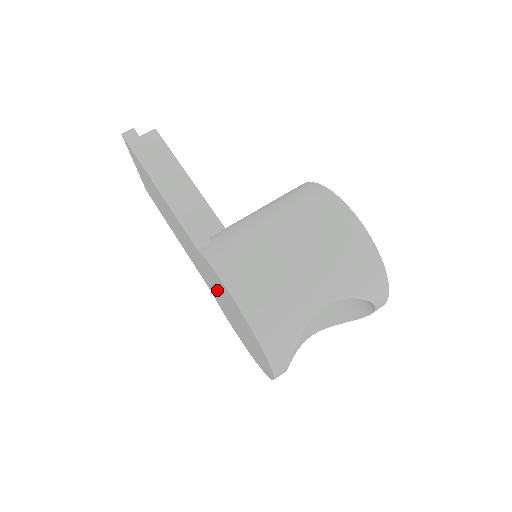
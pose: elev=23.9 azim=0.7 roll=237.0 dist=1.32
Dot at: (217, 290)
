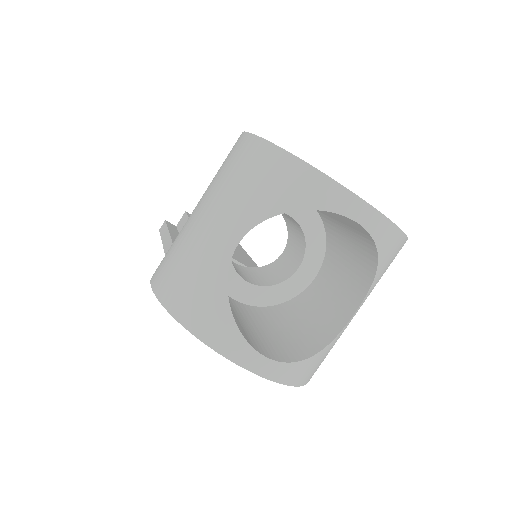
Dot at: occluded
